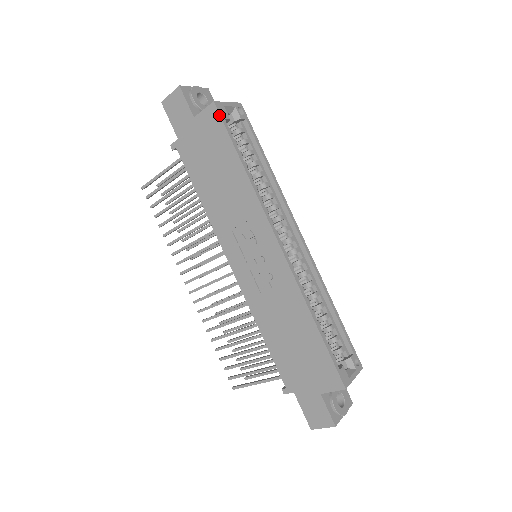
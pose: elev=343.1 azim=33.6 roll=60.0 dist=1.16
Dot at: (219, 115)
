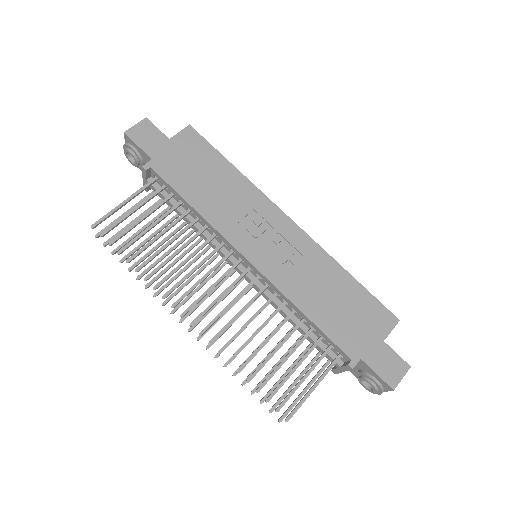
Dot at: (198, 133)
